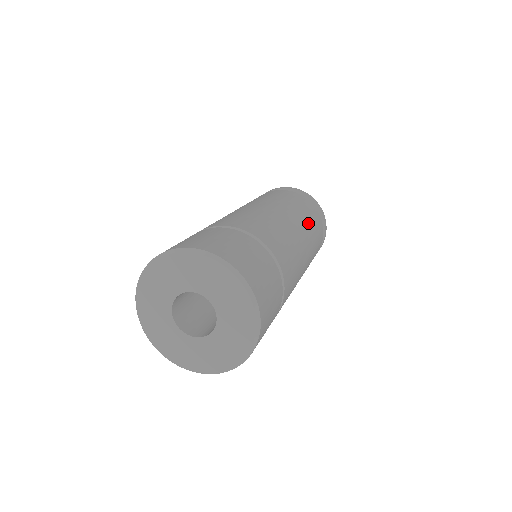
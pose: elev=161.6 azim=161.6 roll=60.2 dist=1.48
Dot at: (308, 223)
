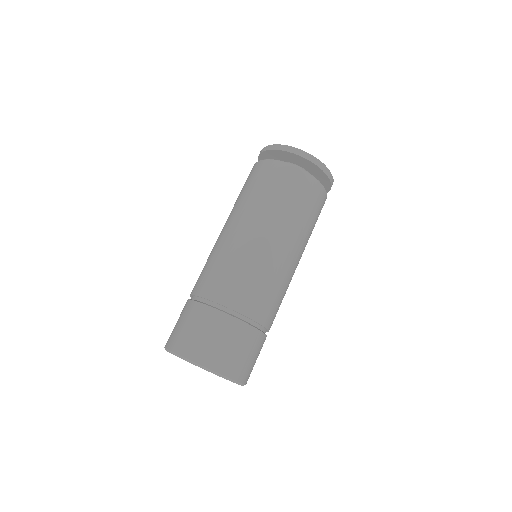
Dot at: (306, 227)
